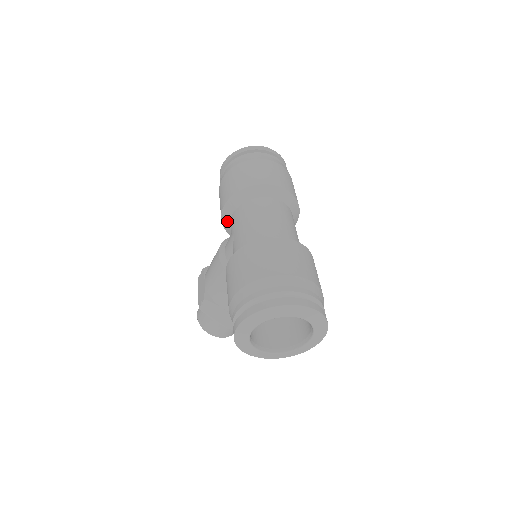
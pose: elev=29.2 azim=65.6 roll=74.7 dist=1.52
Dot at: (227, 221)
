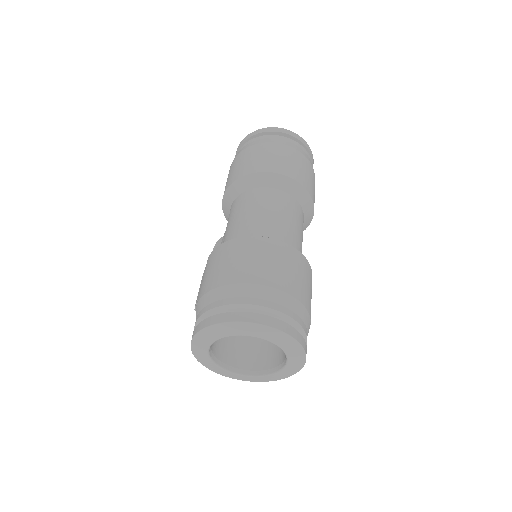
Dot at: (228, 213)
